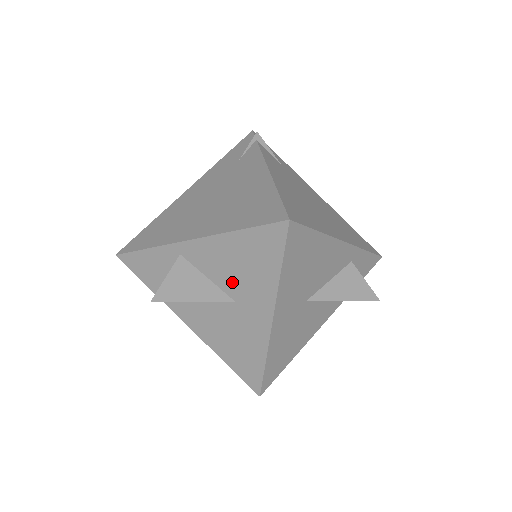
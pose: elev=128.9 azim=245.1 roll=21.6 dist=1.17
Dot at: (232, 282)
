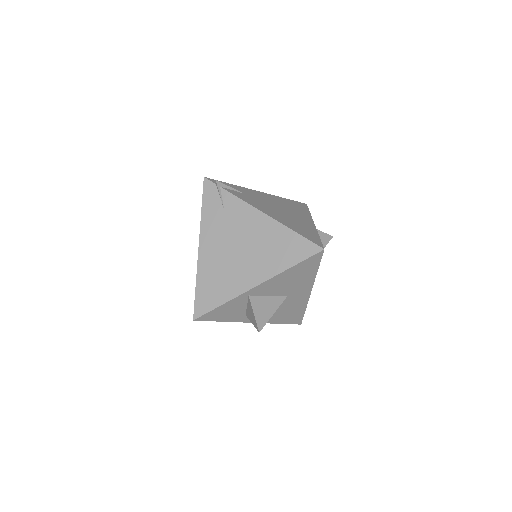
Dot at: (286, 289)
